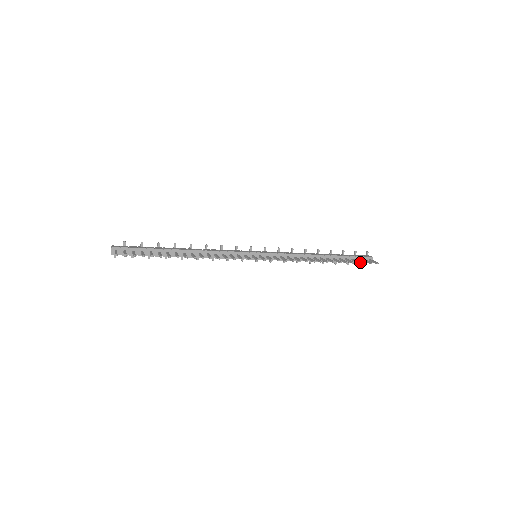
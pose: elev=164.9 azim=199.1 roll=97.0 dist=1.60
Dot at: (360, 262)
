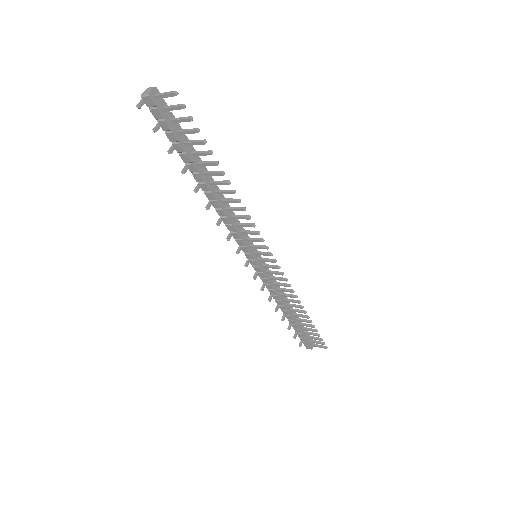
Dot at: (307, 341)
